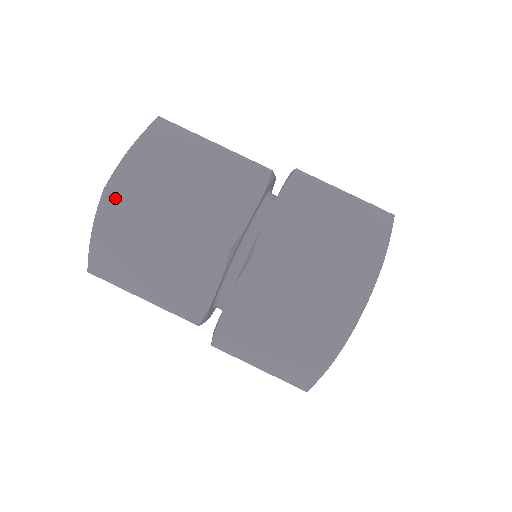
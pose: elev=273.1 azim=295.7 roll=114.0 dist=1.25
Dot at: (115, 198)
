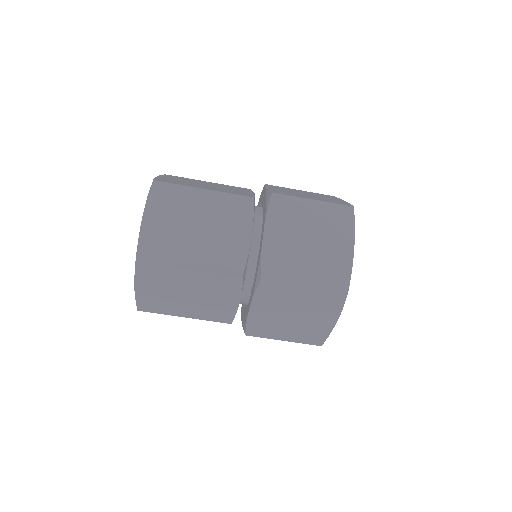
Dot at: (147, 311)
